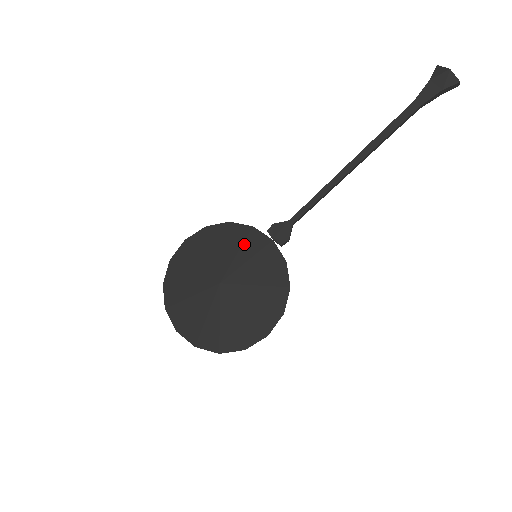
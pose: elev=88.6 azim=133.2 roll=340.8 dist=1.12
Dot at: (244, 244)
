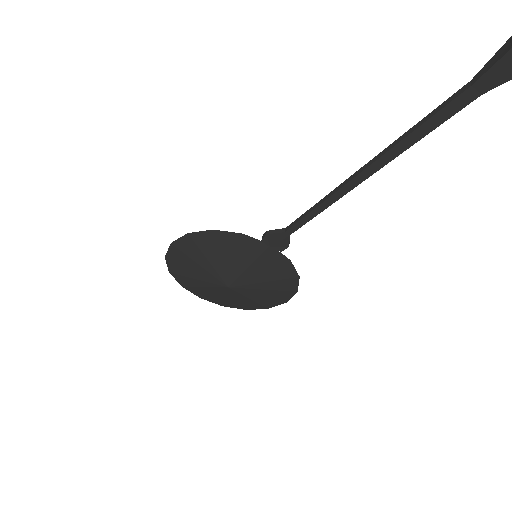
Dot at: (240, 252)
